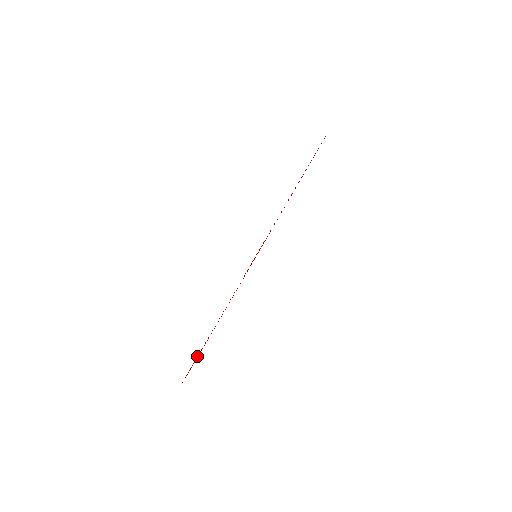
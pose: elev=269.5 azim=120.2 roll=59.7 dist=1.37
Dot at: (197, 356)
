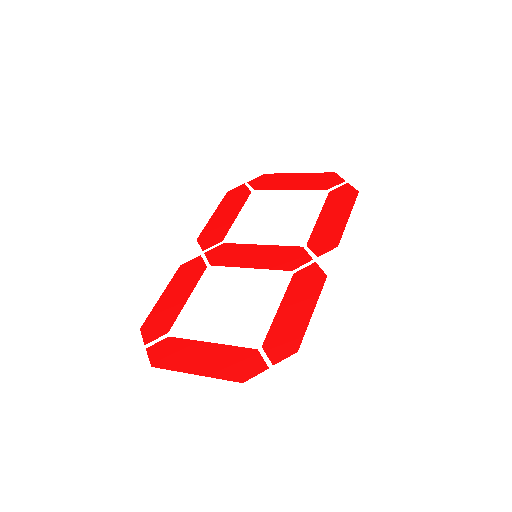
Dot at: (164, 331)
